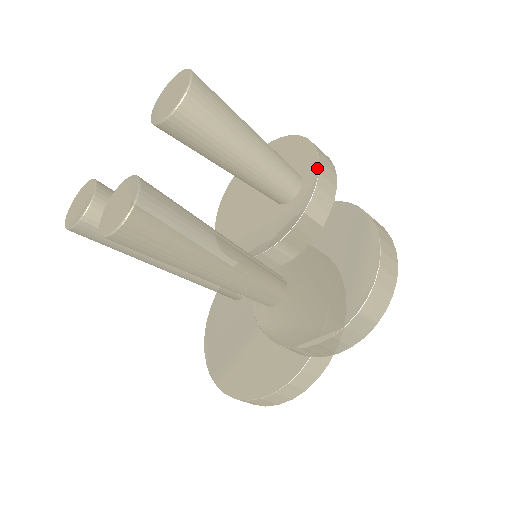
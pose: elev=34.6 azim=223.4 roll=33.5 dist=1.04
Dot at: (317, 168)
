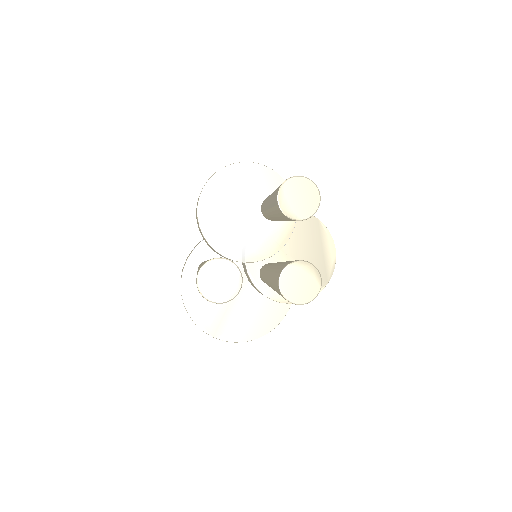
Dot at: occluded
